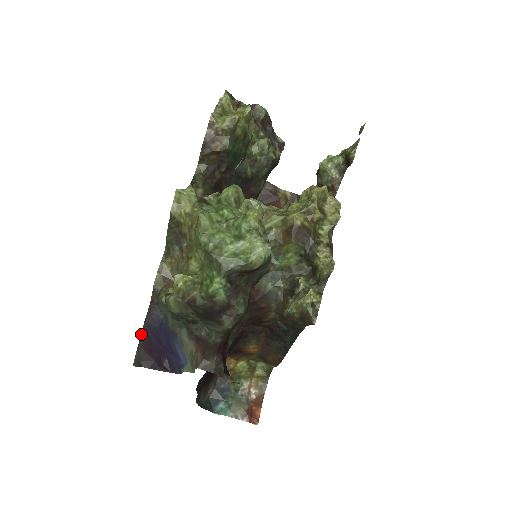
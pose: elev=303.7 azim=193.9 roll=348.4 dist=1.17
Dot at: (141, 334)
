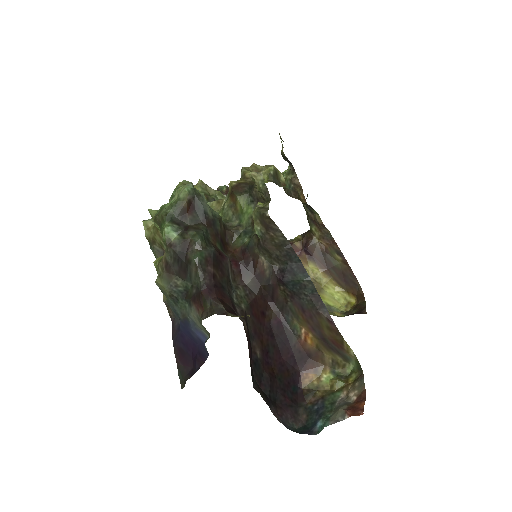
Dot at: (174, 352)
